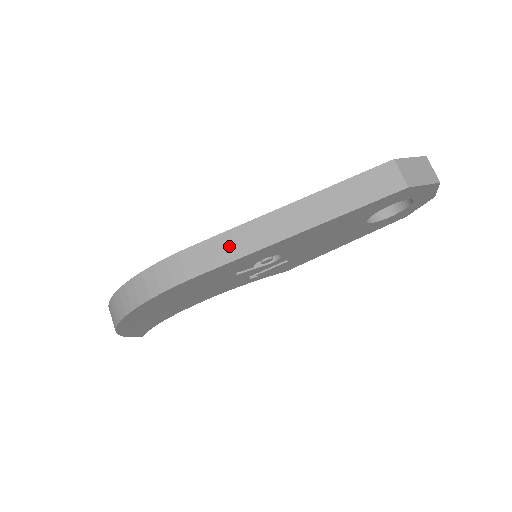
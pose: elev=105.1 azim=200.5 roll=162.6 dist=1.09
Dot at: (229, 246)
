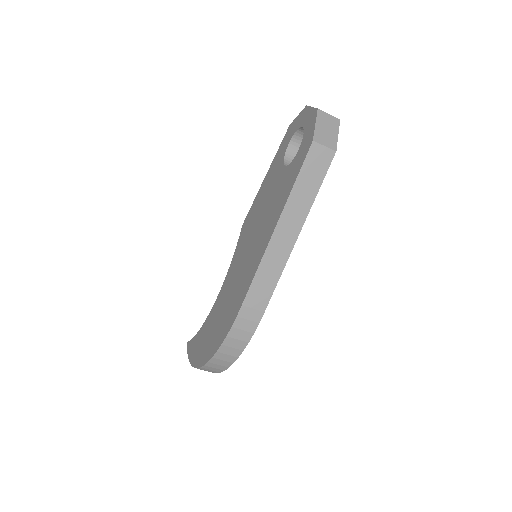
Dot at: (264, 284)
